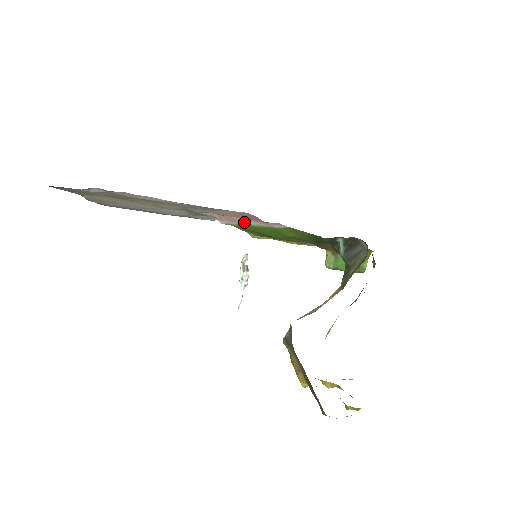
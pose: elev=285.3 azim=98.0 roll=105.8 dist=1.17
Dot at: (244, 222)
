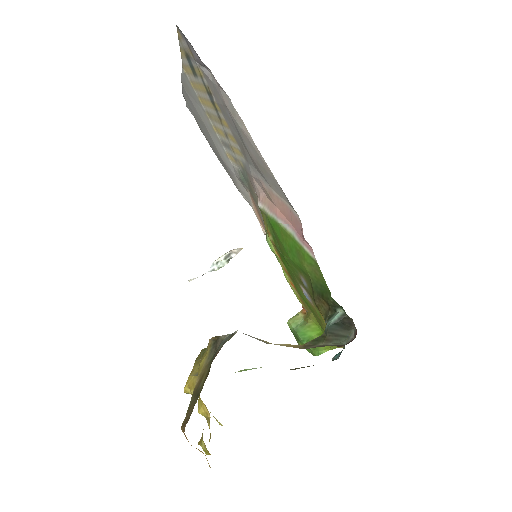
Dot at: (282, 221)
